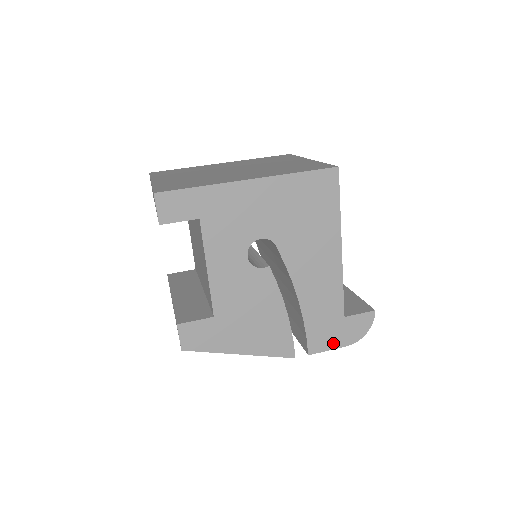
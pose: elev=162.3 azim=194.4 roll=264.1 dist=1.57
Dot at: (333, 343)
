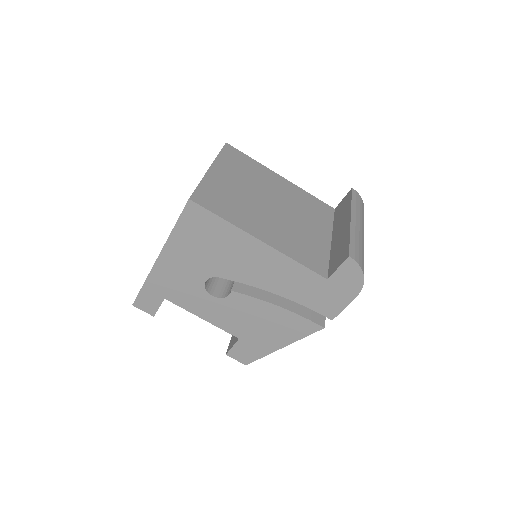
Dot at: (342, 301)
